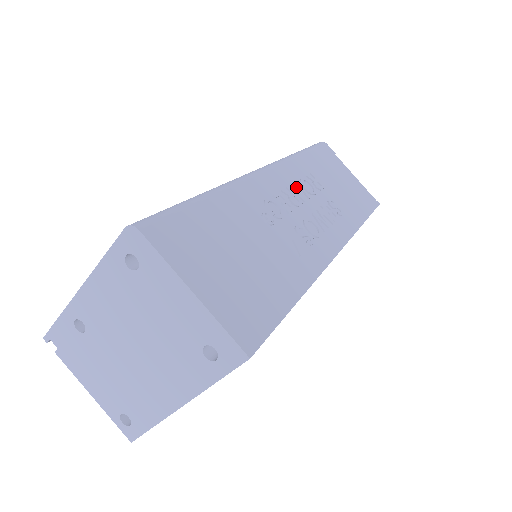
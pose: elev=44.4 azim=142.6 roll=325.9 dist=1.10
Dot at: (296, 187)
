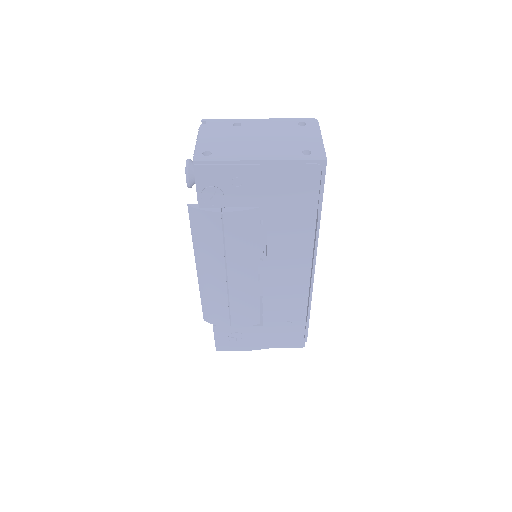
Dot at: occluded
